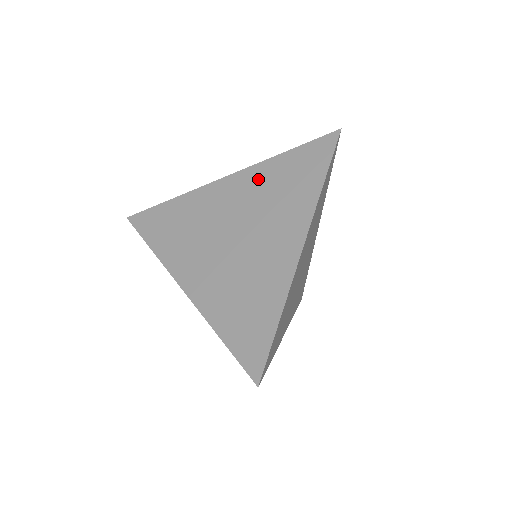
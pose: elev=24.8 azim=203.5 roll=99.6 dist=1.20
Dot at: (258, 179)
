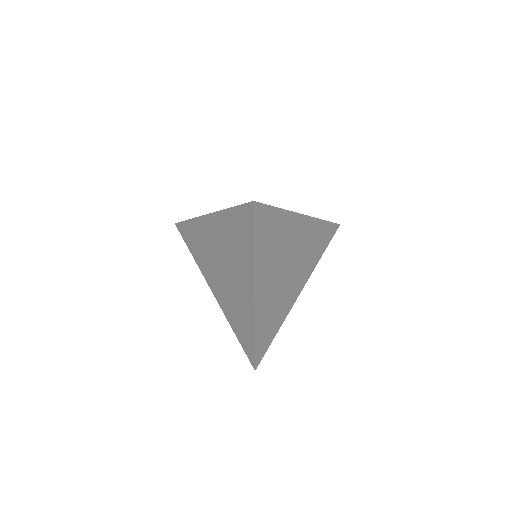
Dot at: (222, 227)
